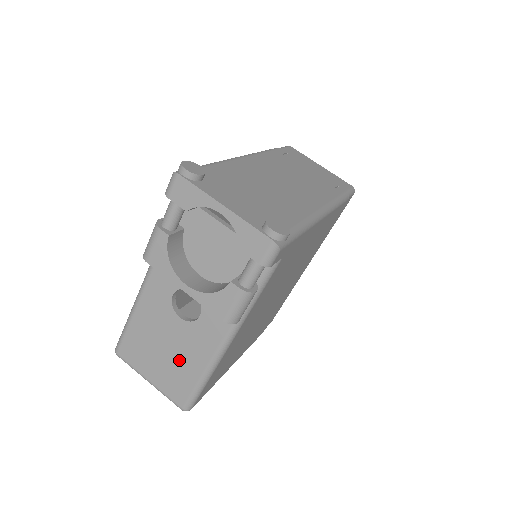
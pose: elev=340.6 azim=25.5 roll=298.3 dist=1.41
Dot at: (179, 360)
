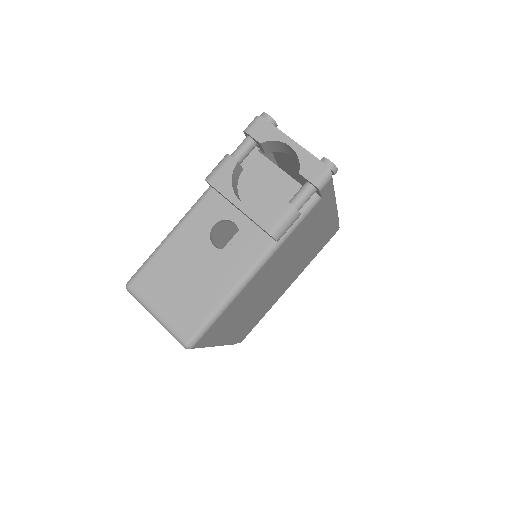
Dot at: (200, 289)
